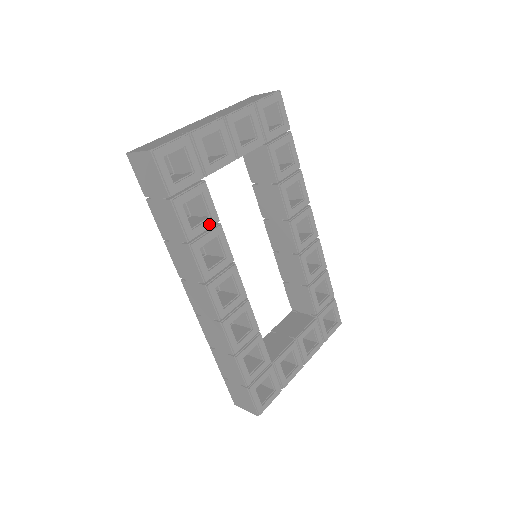
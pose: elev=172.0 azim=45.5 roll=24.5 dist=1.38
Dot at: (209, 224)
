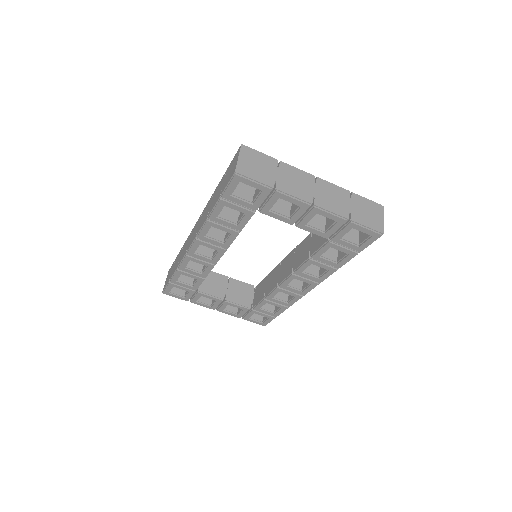
Dot at: (231, 226)
